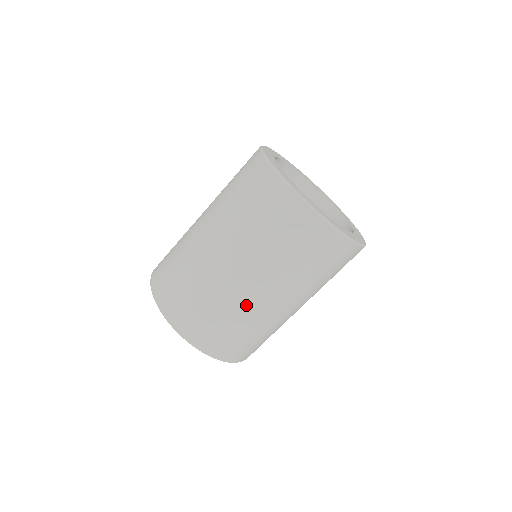
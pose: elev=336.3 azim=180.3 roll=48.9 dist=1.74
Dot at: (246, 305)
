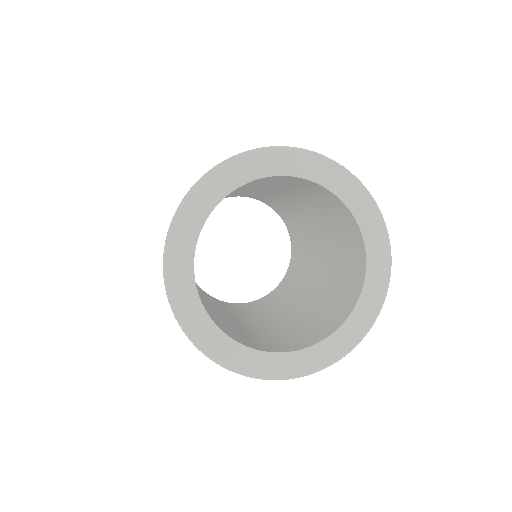
Dot at: occluded
